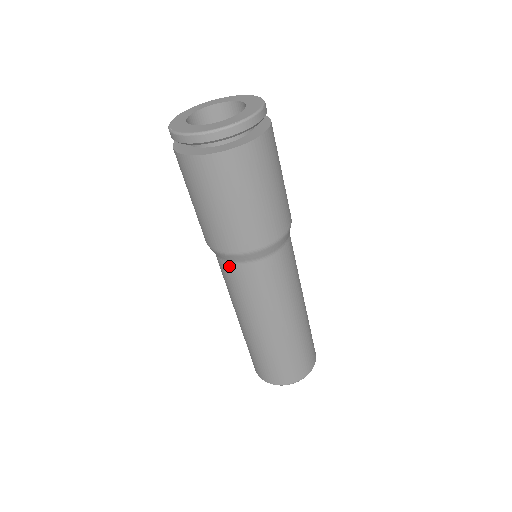
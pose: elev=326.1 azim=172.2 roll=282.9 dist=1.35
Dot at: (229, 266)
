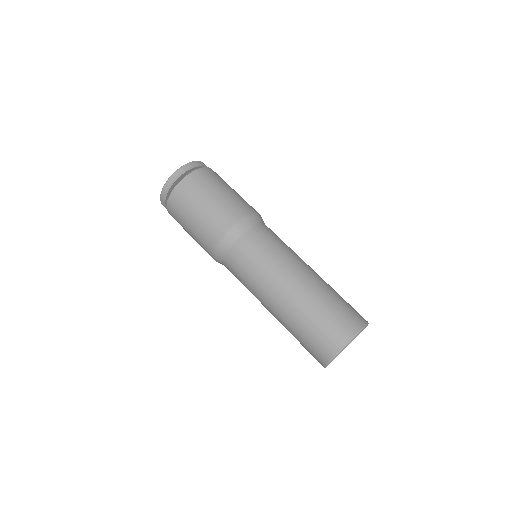
Dot at: (230, 255)
